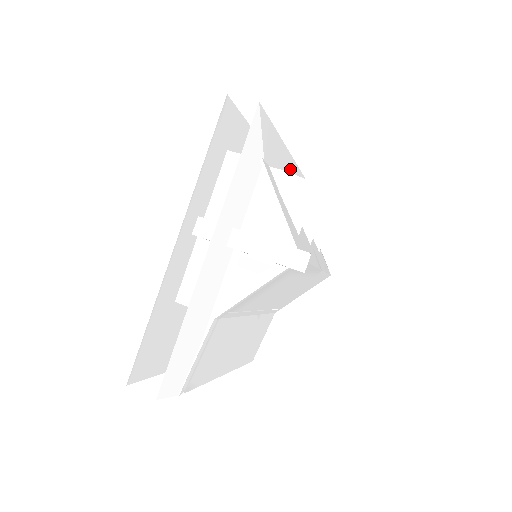
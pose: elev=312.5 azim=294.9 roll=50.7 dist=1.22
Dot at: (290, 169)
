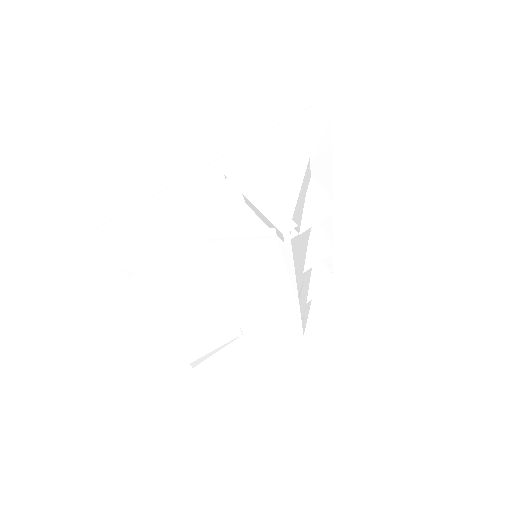
Dot at: occluded
